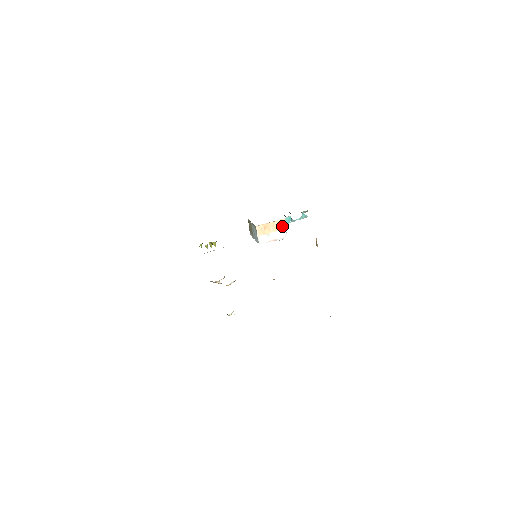
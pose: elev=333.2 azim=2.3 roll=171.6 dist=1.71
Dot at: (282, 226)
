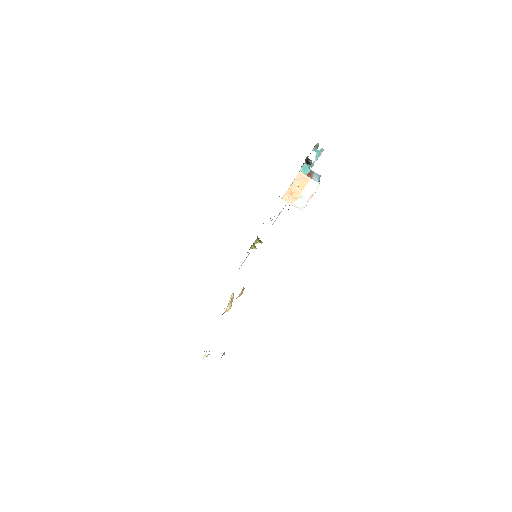
Dot at: (305, 180)
